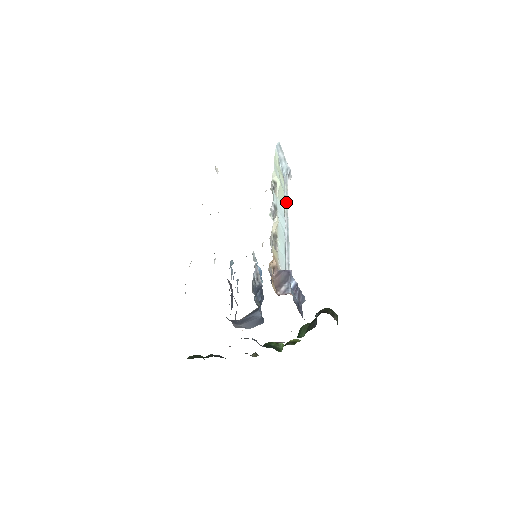
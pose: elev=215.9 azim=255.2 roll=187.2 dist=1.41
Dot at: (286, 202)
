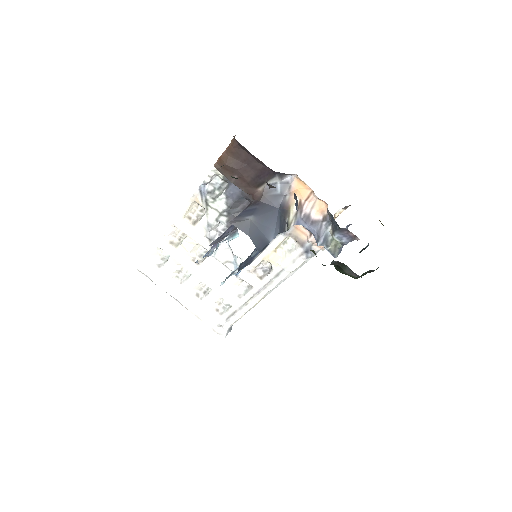
Dot at: occluded
